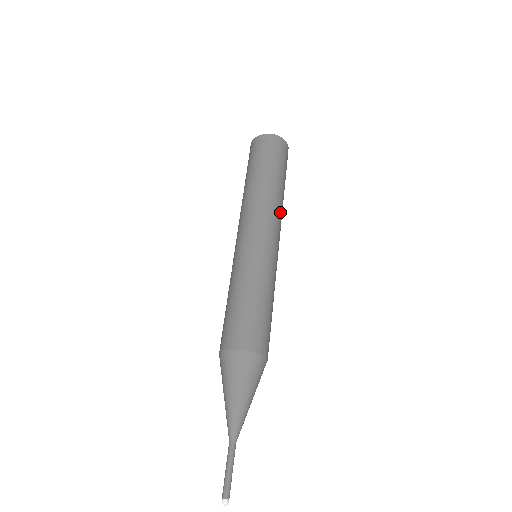
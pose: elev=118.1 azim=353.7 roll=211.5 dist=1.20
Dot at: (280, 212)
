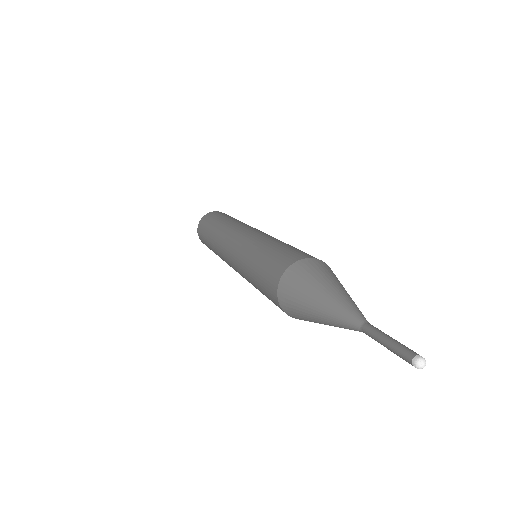
Dot at: occluded
